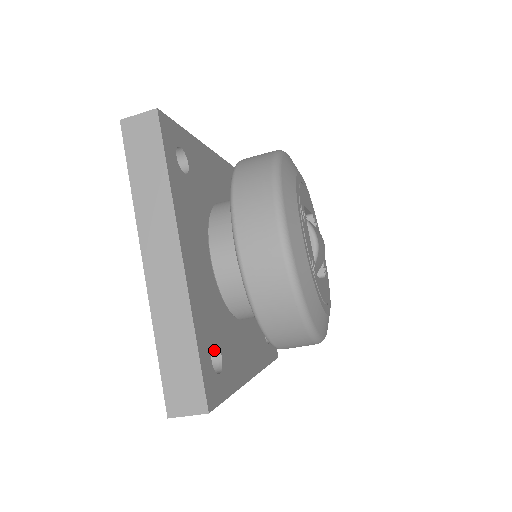
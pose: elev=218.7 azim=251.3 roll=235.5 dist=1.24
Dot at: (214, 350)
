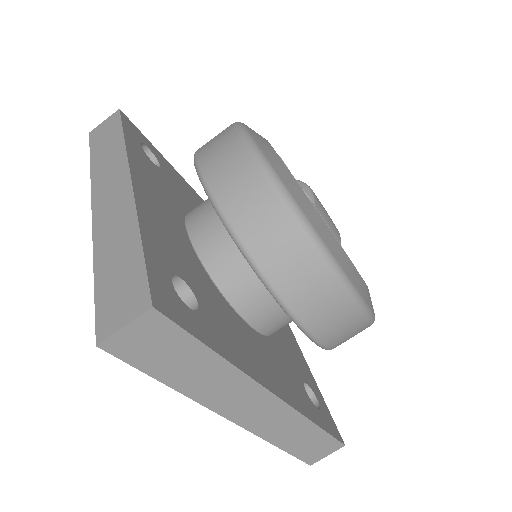
Dot at: (187, 298)
